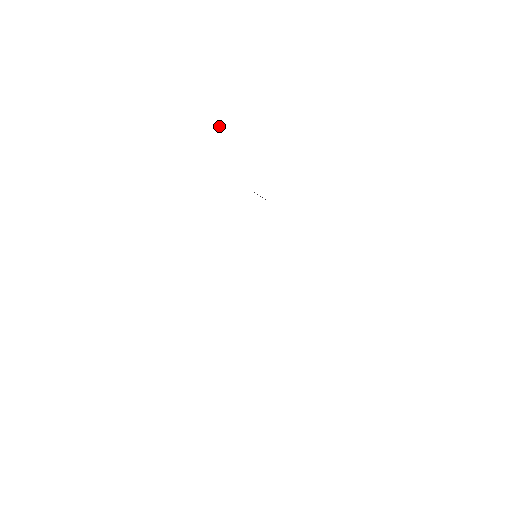
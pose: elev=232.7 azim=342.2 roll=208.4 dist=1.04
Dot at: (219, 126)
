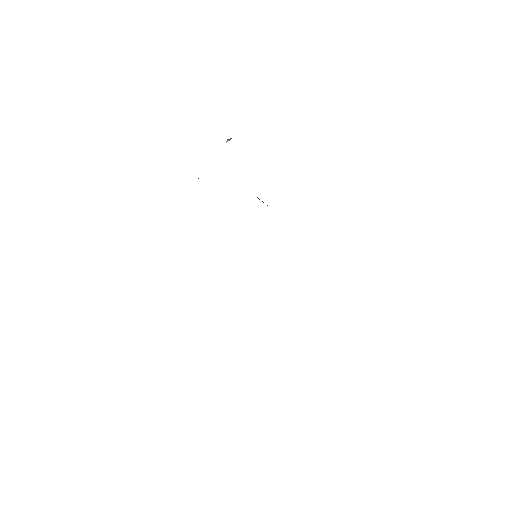
Dot at: (228, 139)
